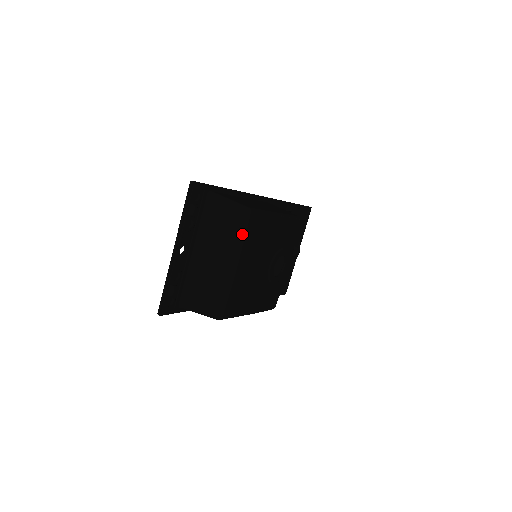
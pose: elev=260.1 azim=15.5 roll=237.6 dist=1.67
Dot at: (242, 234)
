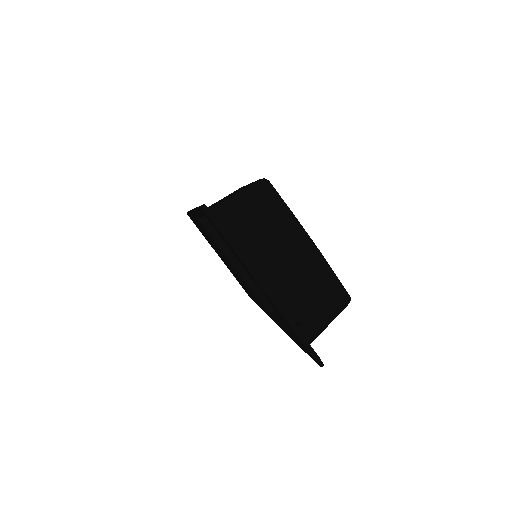
Dot at: (285, 206)
